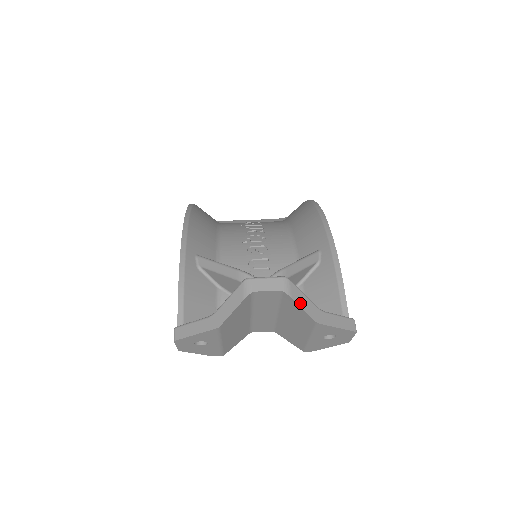
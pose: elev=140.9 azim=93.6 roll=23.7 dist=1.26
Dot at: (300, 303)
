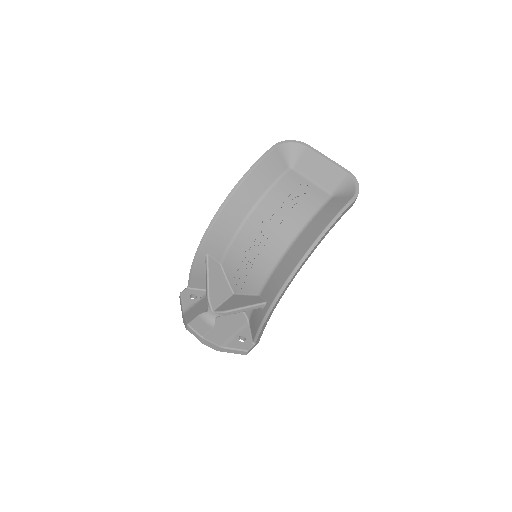
Dot at: (208, 345)
